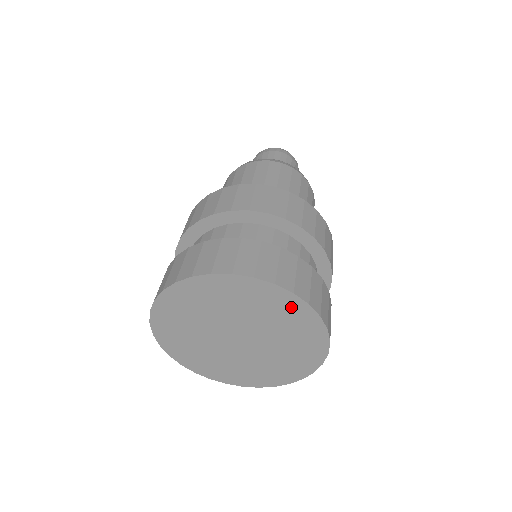
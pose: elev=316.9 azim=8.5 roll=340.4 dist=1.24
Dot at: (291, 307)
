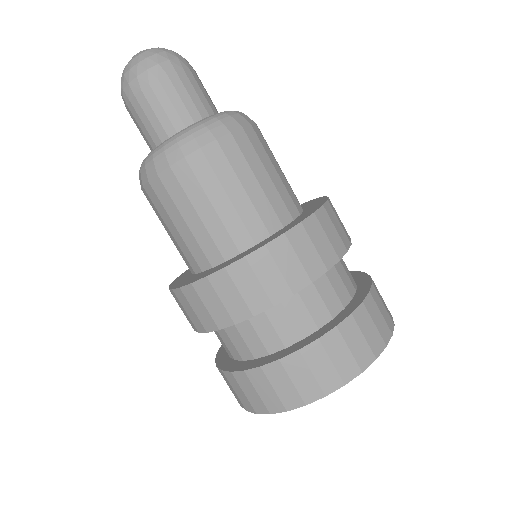
Dot at: occluded
